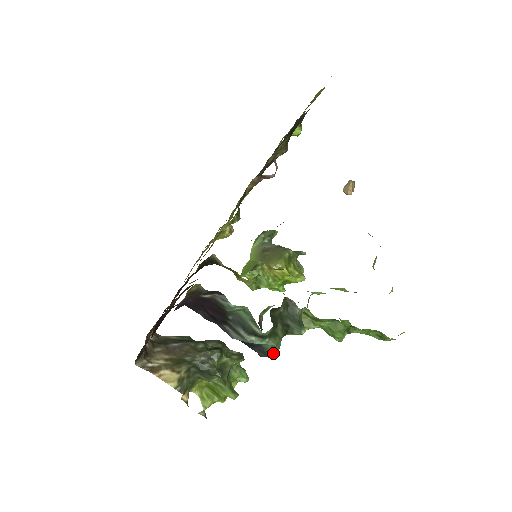
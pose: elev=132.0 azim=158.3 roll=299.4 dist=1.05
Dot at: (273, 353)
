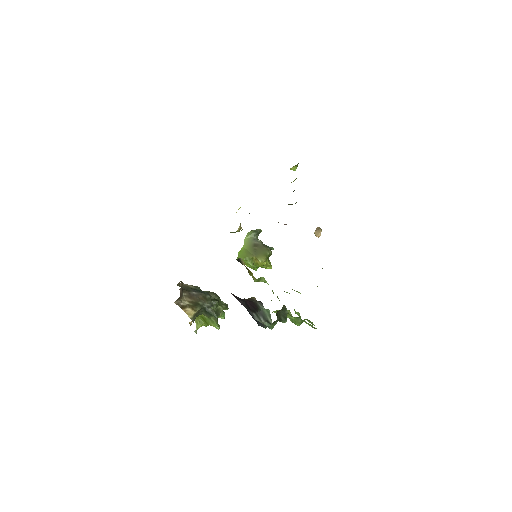
Dot at: occluded
